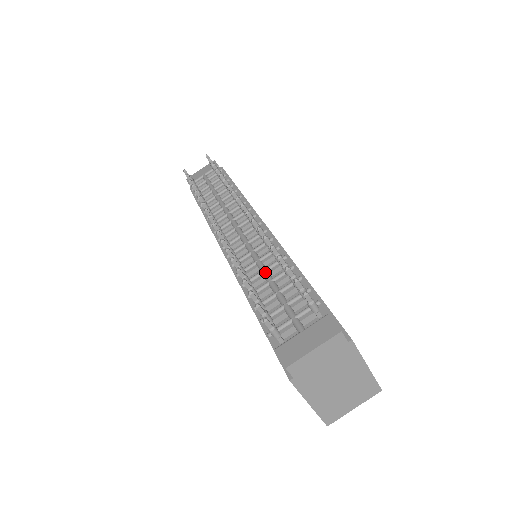
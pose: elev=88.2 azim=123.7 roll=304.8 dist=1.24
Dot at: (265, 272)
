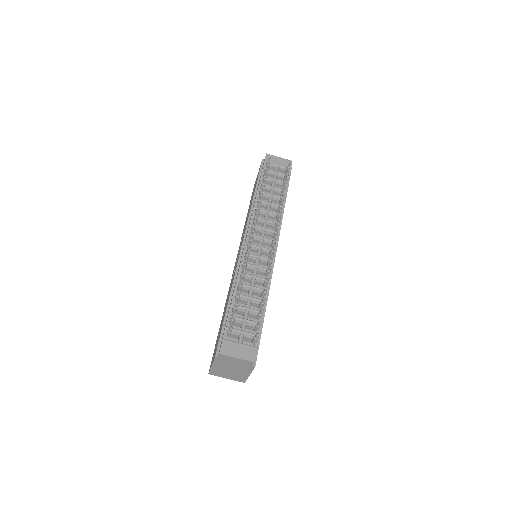
Dot at: (252, 289)
